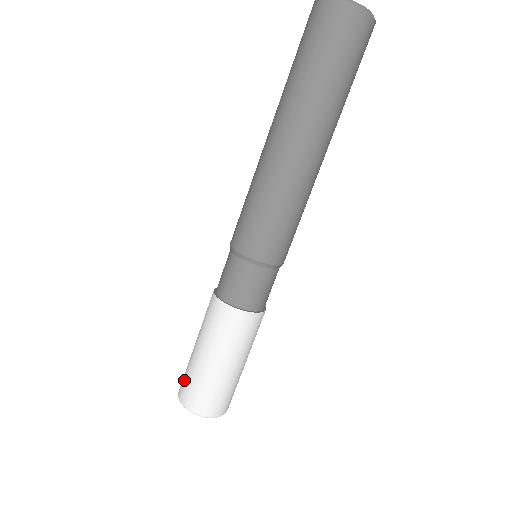
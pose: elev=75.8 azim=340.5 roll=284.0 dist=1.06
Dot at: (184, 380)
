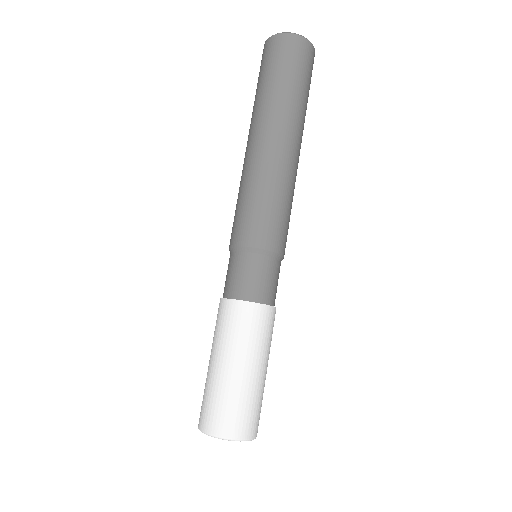
Dot at: (202, 402)
